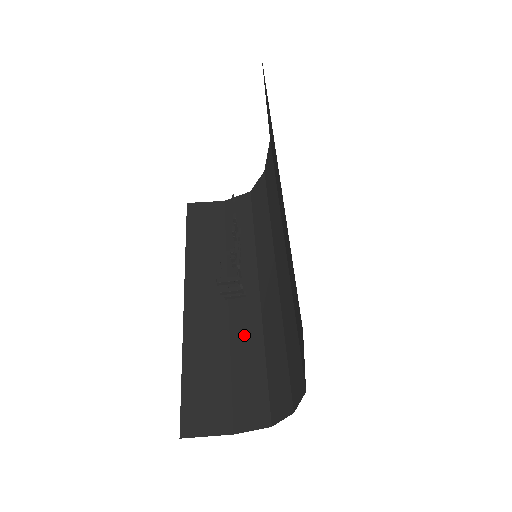
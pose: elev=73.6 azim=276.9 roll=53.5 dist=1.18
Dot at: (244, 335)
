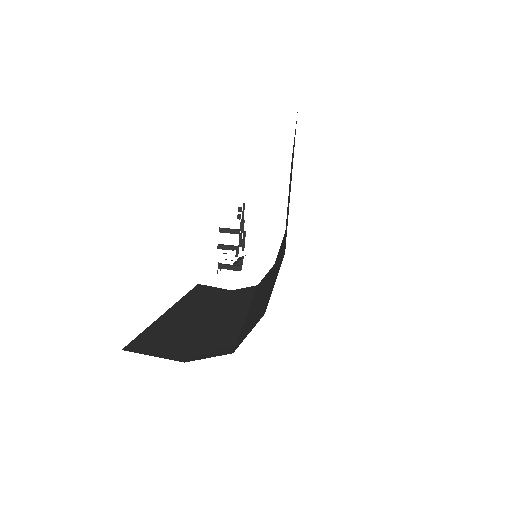
Dot at: (223, 325)
